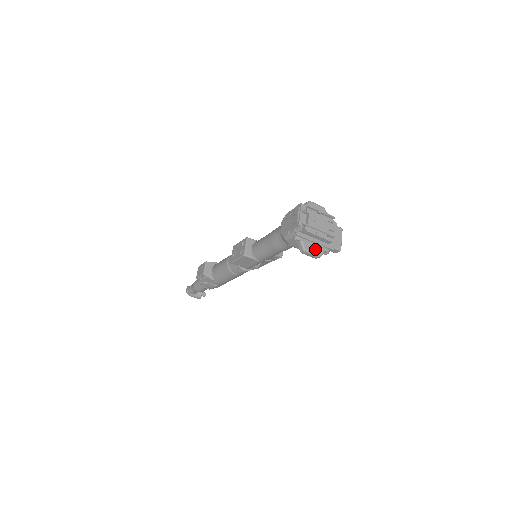
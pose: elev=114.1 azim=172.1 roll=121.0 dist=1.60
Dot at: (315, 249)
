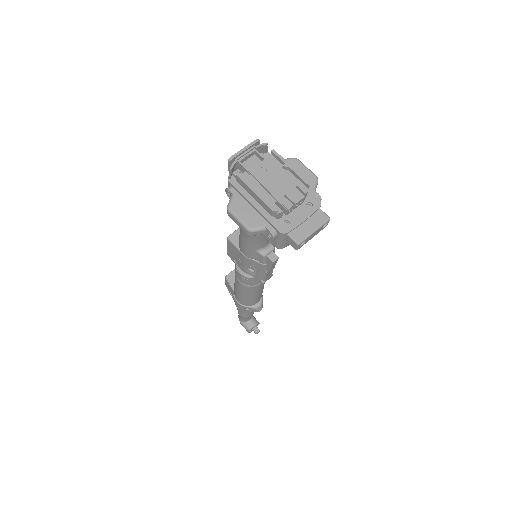
Dot at: (248, 216)
